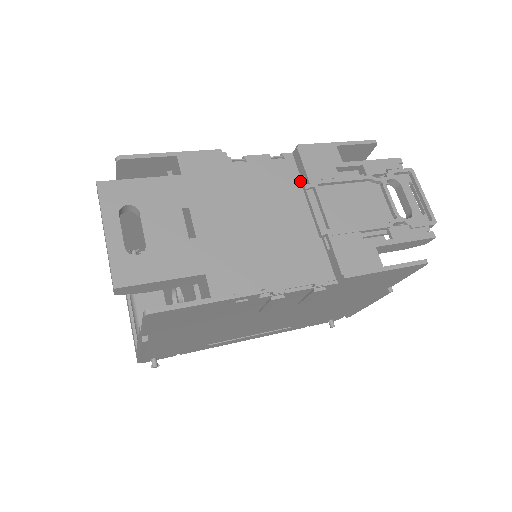
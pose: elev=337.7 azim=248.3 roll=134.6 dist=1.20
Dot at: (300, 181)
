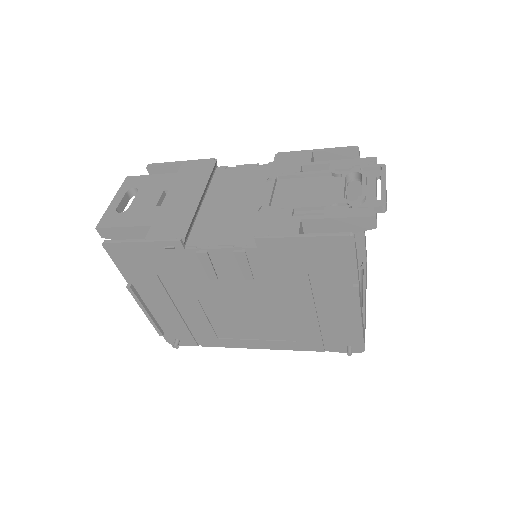
Dot at: occluded
